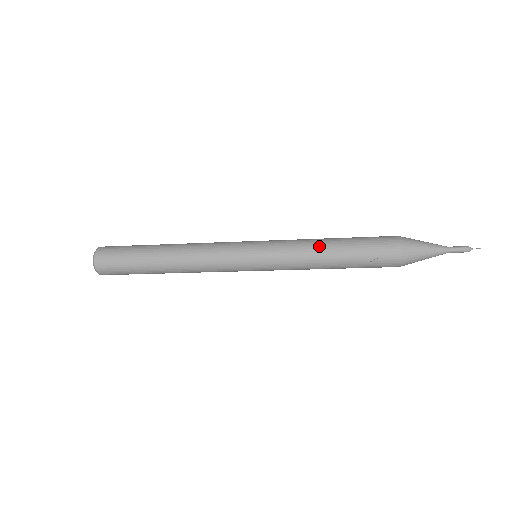
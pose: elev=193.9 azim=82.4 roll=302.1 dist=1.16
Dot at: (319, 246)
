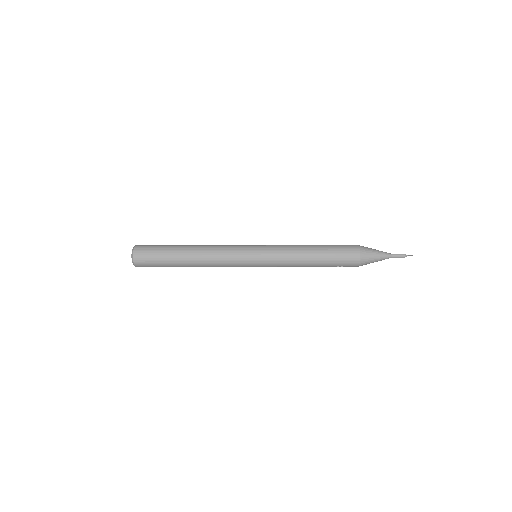
Dot at: (303, 262)
